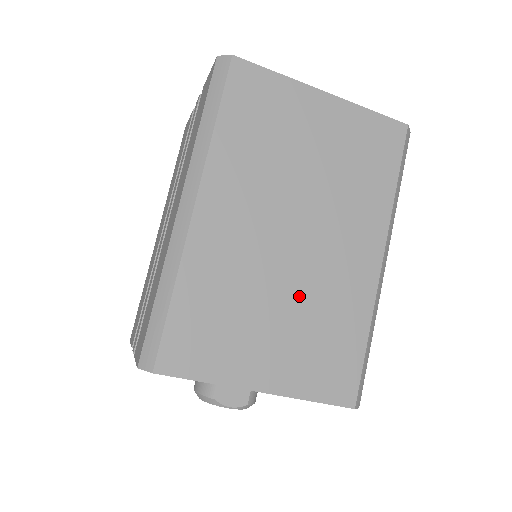
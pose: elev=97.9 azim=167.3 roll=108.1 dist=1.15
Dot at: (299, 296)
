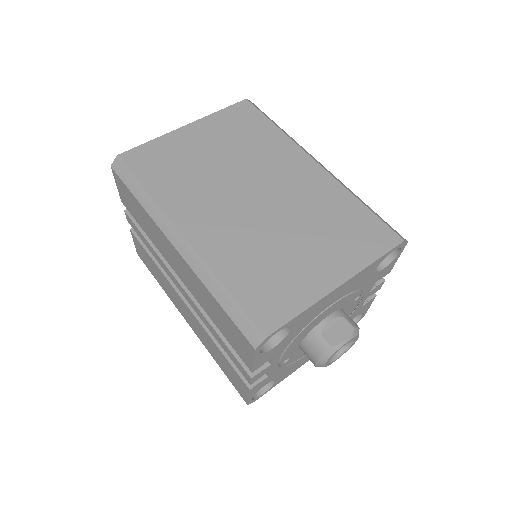
Dot at: (296, 220)
